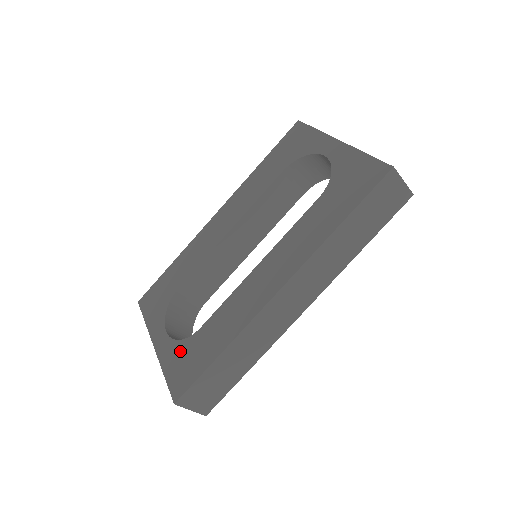
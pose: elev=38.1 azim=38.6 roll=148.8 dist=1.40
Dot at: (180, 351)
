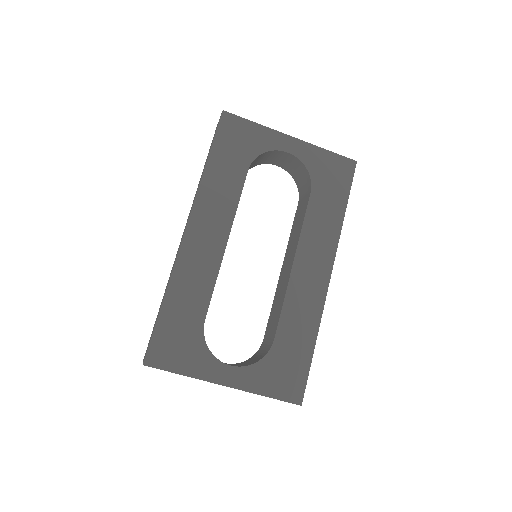
Dot at: (268, 369)
